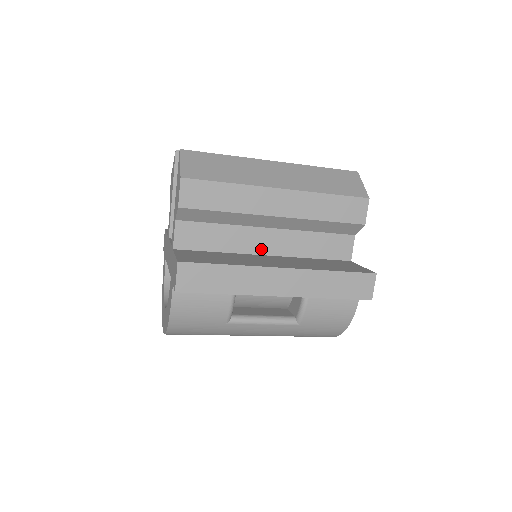
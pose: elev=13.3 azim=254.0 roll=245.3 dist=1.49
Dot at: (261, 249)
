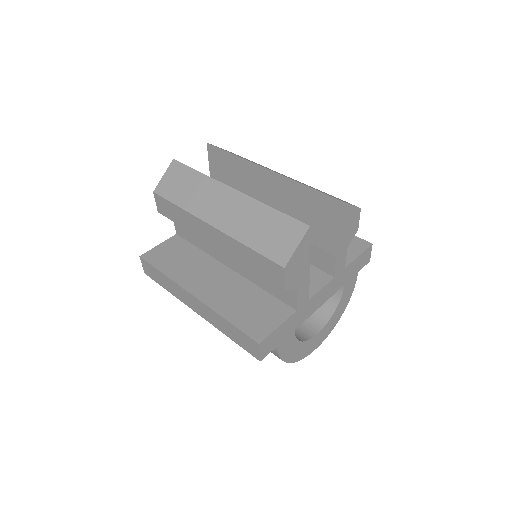
Dot at: (225, 261)
